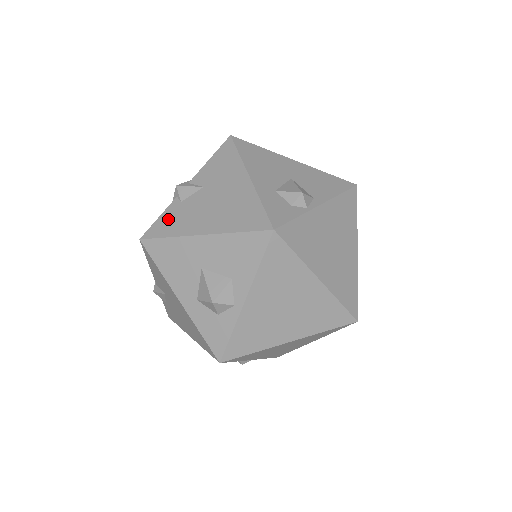
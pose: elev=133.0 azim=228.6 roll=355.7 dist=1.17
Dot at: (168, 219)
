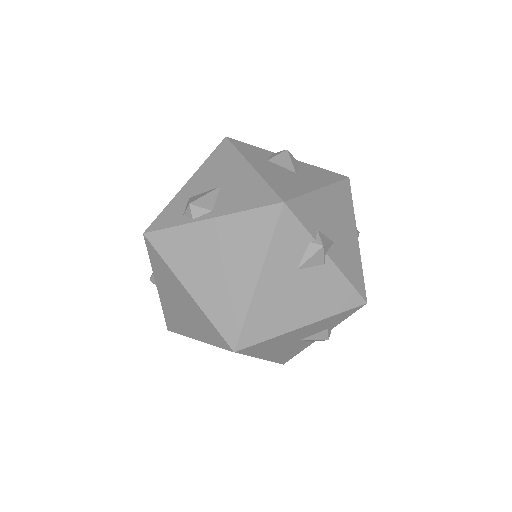
Dot at: occluded
